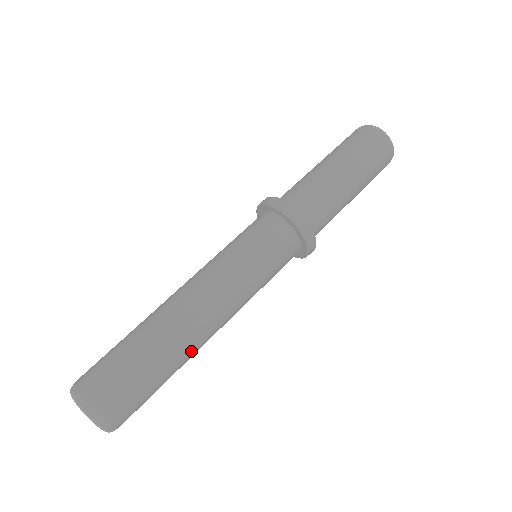
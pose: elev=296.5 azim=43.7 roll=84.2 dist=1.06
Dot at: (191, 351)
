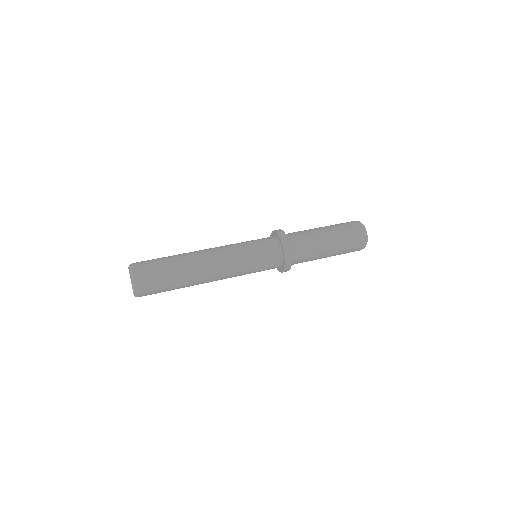
Dot at: (192, 264)
